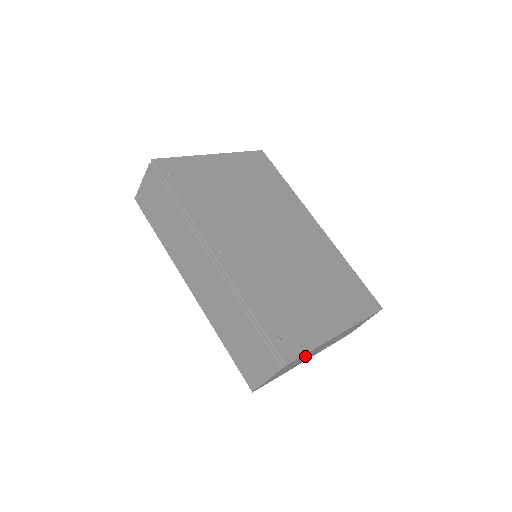
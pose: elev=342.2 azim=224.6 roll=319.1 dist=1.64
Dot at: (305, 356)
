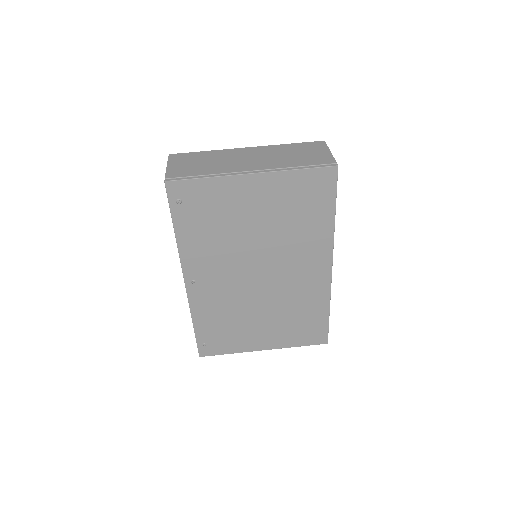
Dot at: occluded
